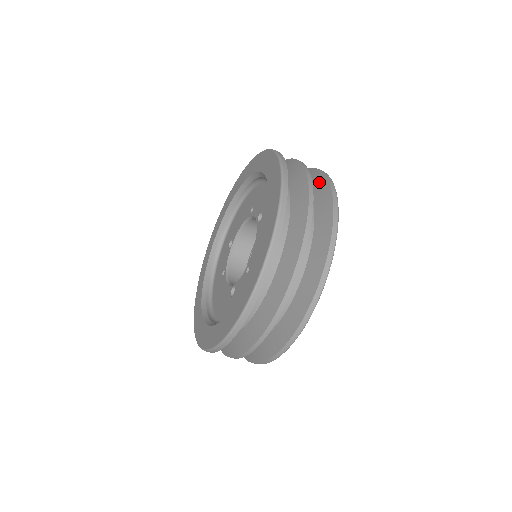
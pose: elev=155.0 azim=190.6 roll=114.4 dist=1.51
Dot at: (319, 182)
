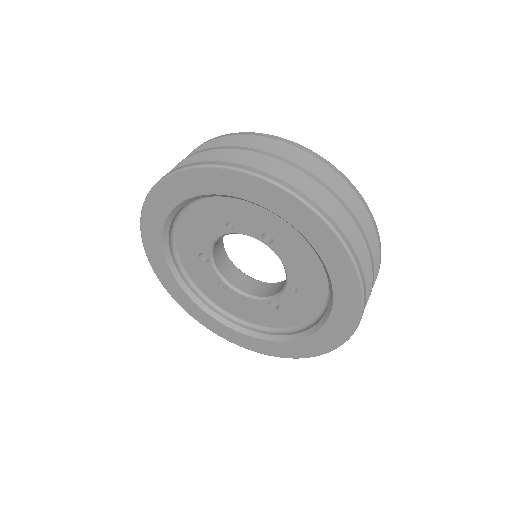
Dot at: (302, 162)
